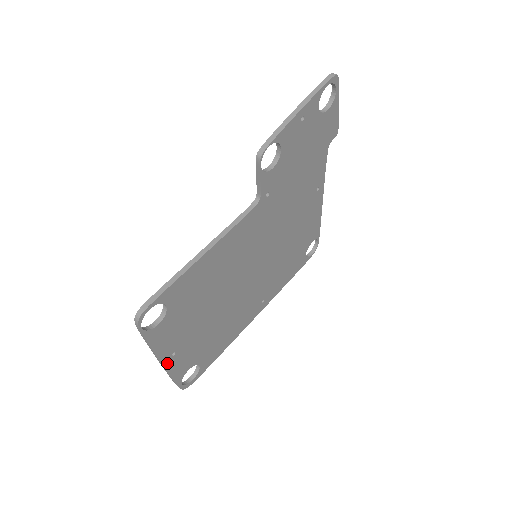
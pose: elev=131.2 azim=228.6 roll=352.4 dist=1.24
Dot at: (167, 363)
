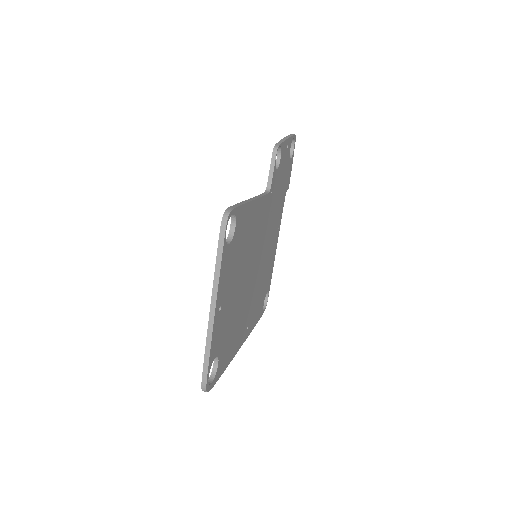
Dot at: (215, 317)
